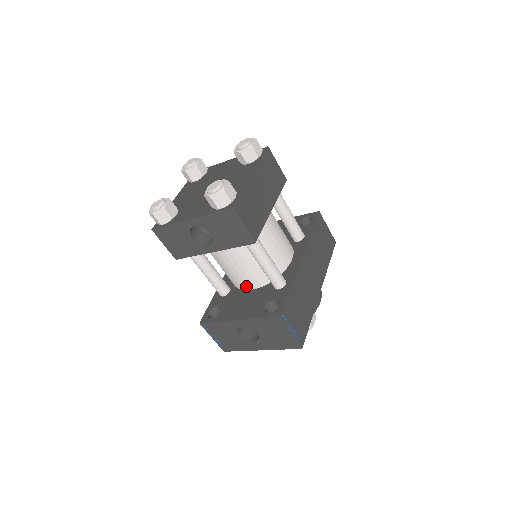
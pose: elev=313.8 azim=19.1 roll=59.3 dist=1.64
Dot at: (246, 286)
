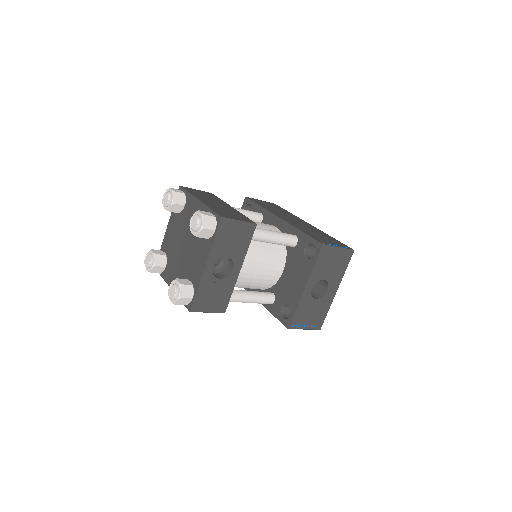
Dot at: (278, 272)
